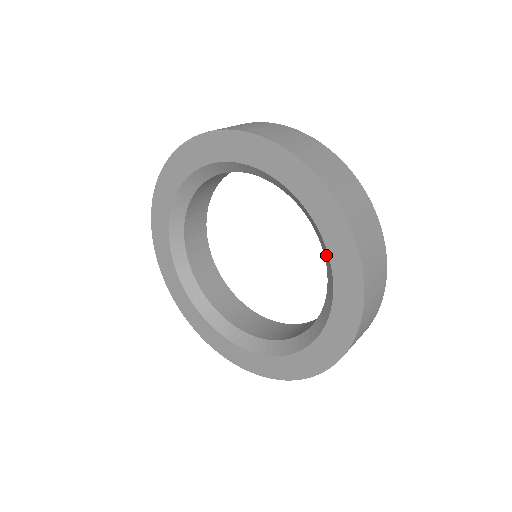
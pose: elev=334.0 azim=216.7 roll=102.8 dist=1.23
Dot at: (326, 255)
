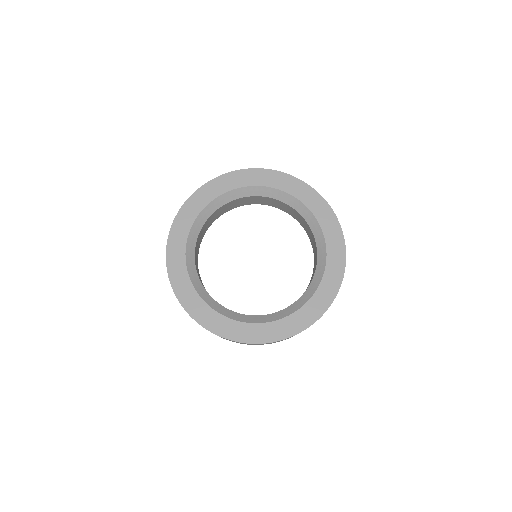
Dot at: (297, 205)
